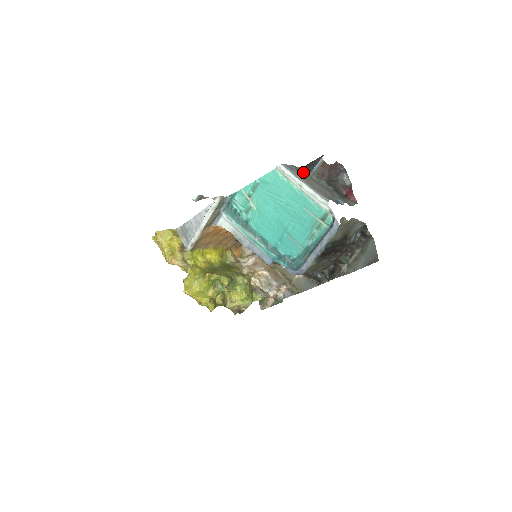
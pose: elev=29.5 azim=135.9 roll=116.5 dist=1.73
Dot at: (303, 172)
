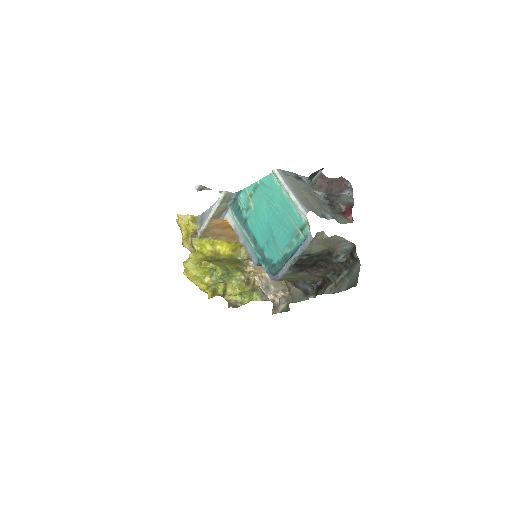
Dot at: (301, 181)
